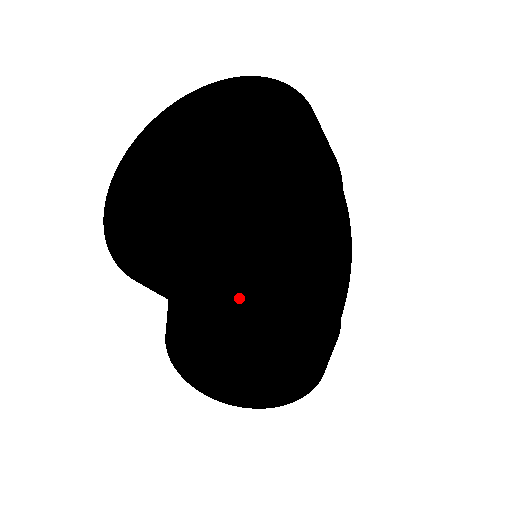
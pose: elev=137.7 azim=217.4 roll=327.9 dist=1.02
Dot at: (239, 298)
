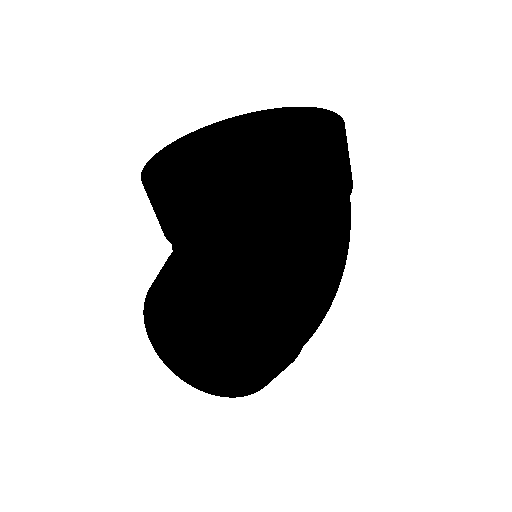
Dot at: (174, 228)
